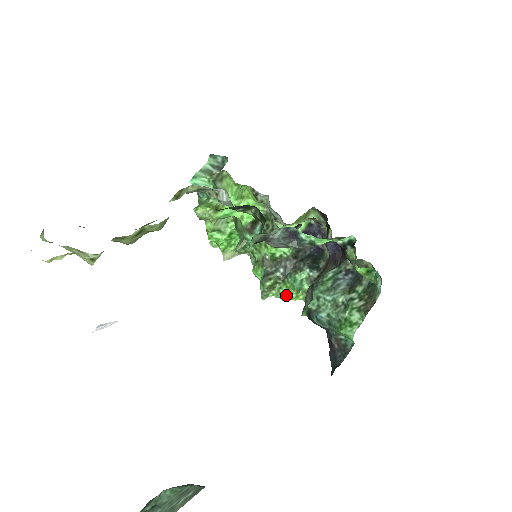
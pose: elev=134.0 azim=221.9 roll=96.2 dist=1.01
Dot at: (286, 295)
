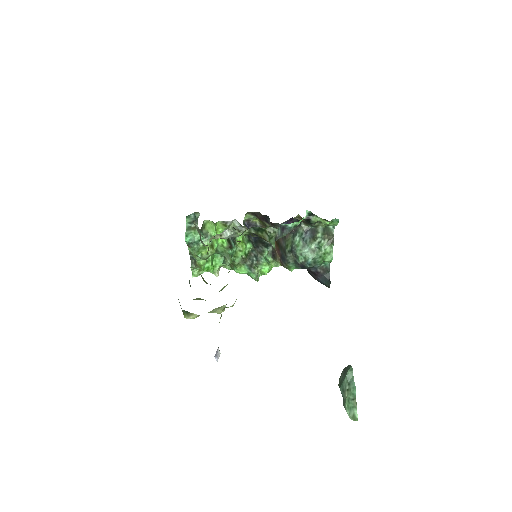
Dot at: (267, 270)
